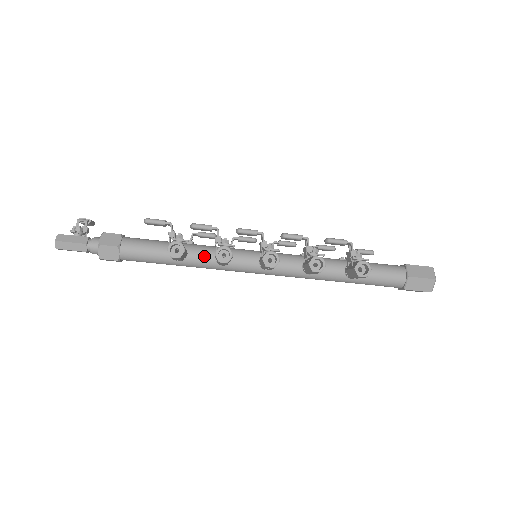
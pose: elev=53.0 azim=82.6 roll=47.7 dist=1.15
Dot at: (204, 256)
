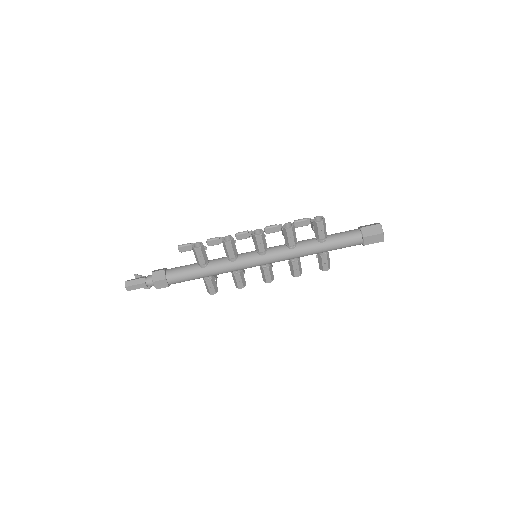
Dot at: (220, 260)
